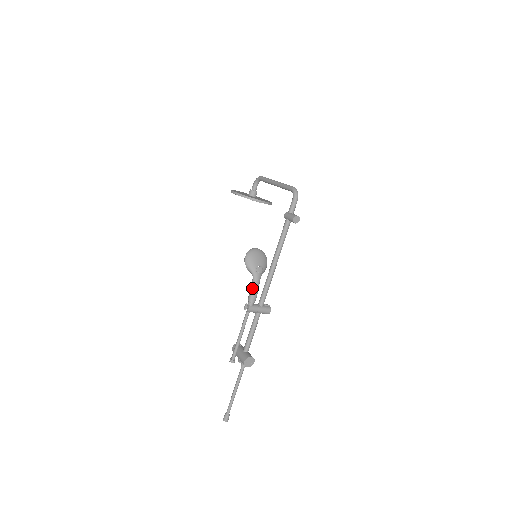
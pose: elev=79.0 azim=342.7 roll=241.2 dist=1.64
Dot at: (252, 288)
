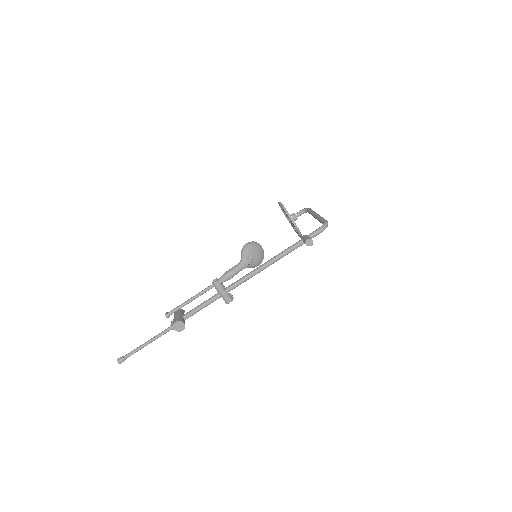
Dot at: (232, 269)
